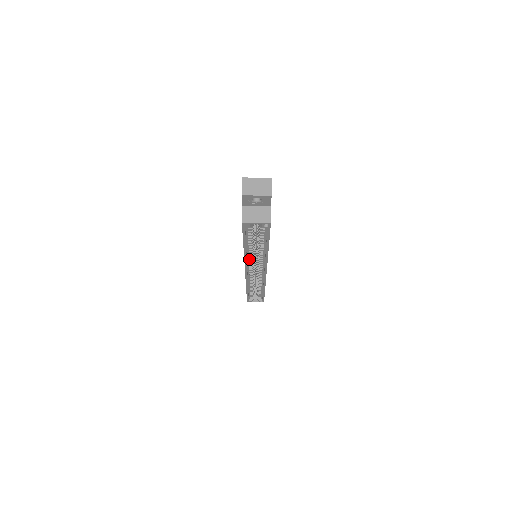
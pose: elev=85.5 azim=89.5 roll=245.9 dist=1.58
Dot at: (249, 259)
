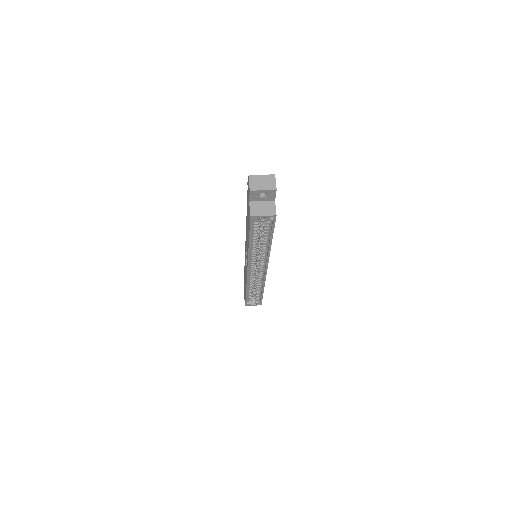
Dot at: (252, 257)
